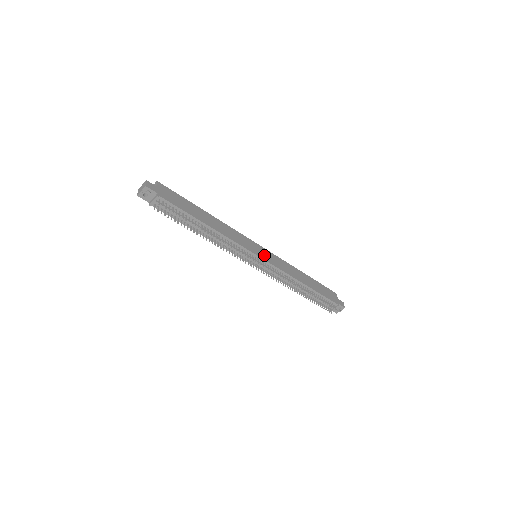
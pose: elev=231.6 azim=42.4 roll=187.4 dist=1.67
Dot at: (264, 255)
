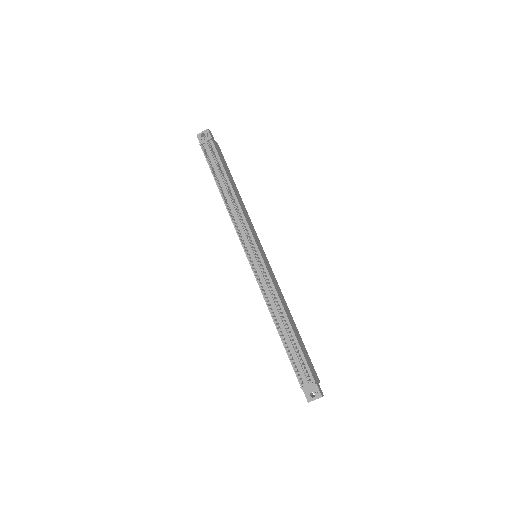
Dot at: (264, 258)
